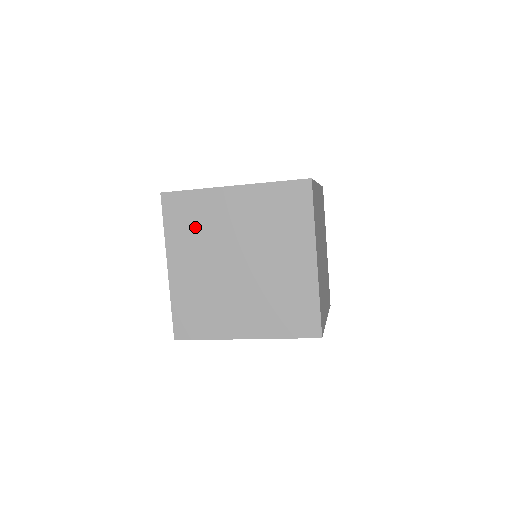
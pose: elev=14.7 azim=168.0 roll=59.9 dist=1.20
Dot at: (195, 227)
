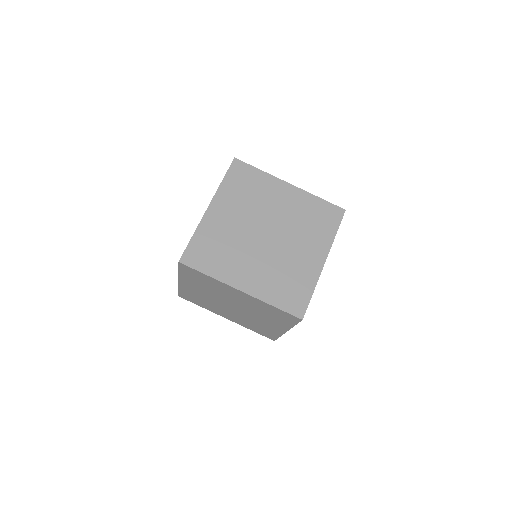
Dot at: occluded
